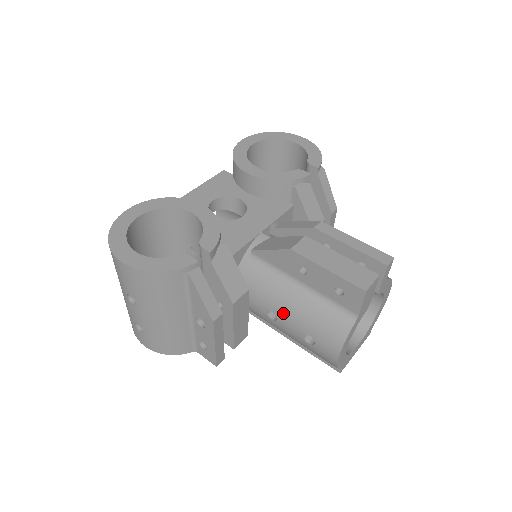
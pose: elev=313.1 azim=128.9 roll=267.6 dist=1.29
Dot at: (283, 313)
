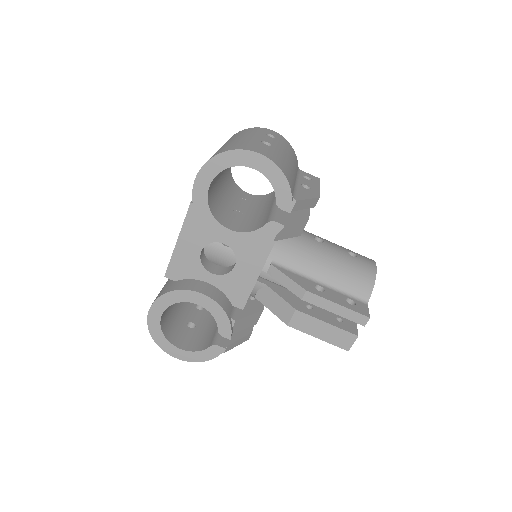
Dot at: occluded
